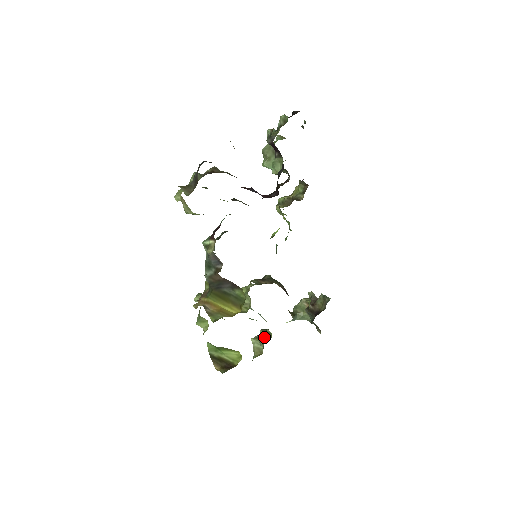
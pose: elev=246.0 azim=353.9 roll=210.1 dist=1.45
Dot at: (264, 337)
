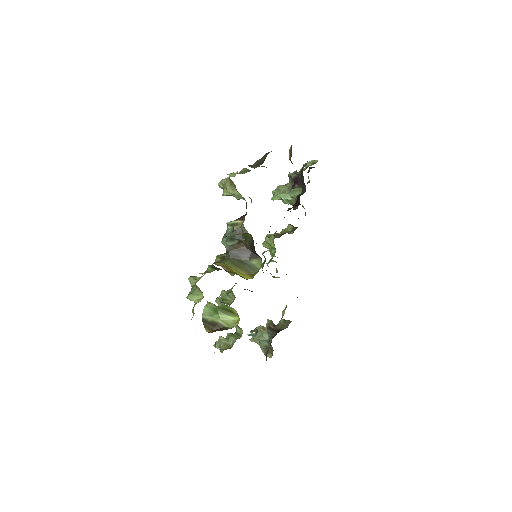
Dot at: occluded
